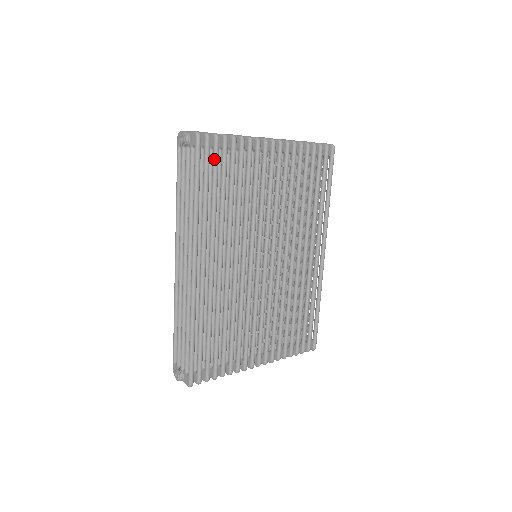
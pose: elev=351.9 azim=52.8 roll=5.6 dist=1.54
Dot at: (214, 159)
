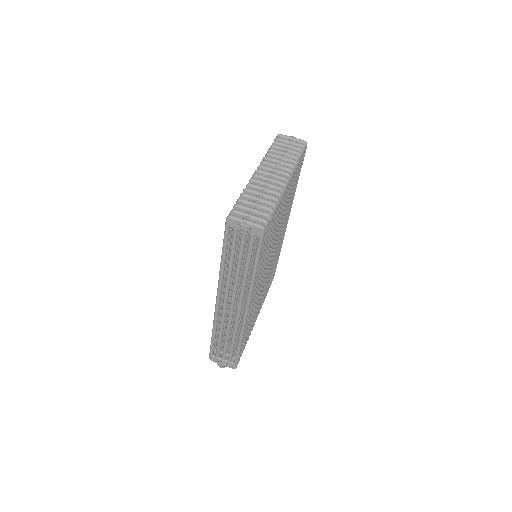
Dot at: (266, 234)
